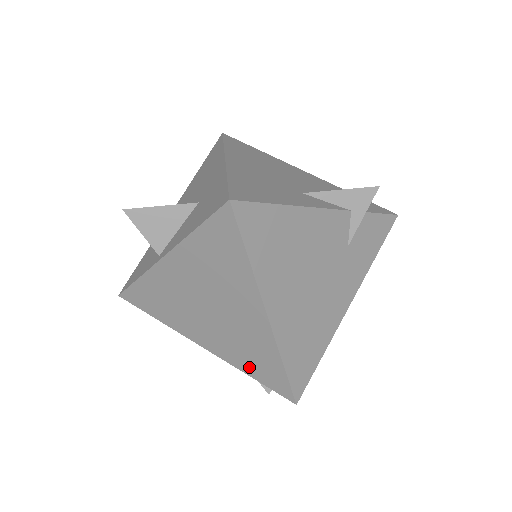
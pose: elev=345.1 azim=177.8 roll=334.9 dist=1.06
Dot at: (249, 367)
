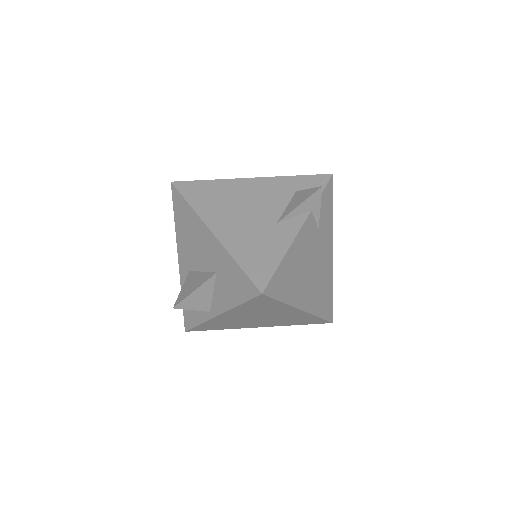
Dot at: (296, 323)
